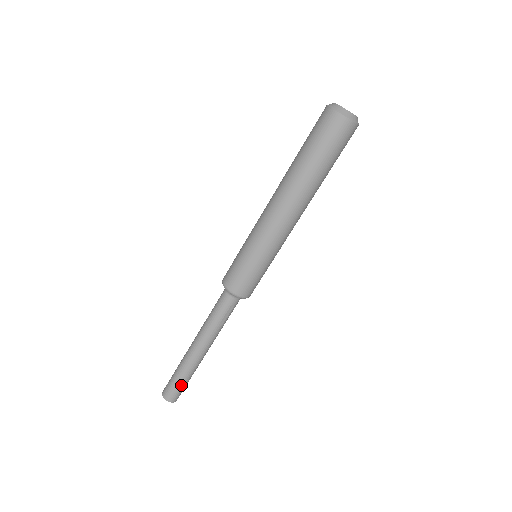
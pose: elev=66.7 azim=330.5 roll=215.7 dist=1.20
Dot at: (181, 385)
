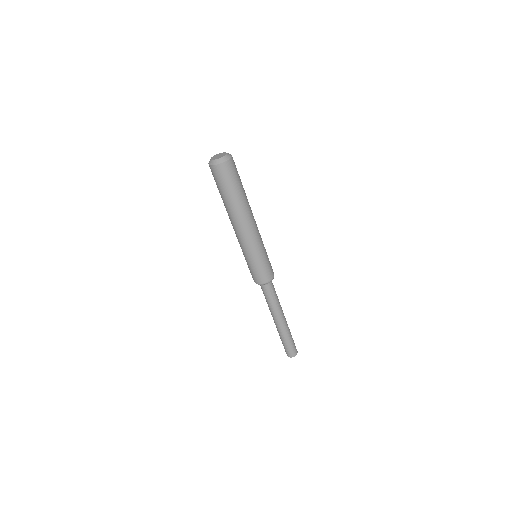
Dot at: (290, 345)
